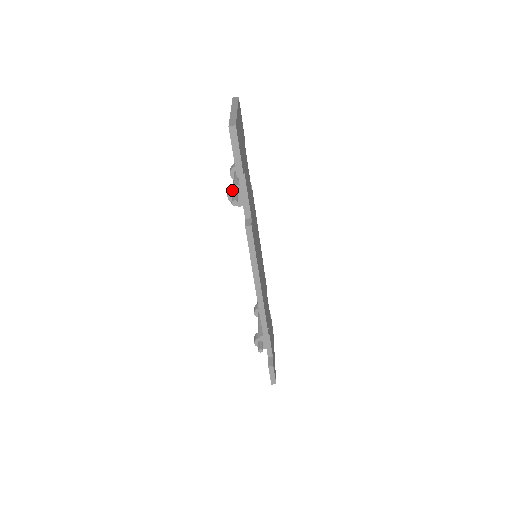
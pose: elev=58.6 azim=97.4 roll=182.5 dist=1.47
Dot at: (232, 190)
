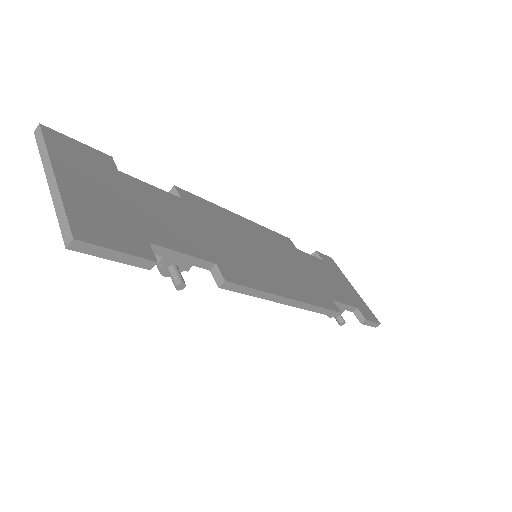
Dot at: (161, 268)
